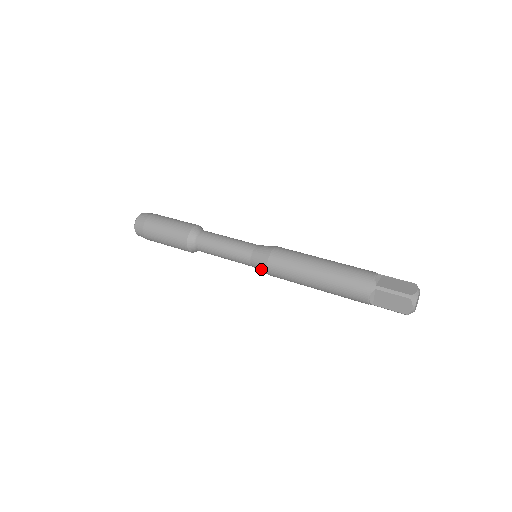
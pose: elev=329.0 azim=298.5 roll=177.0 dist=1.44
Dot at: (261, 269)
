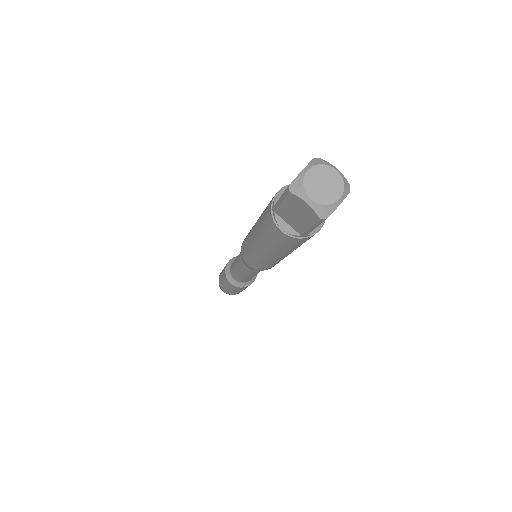
Dot at: occluded
